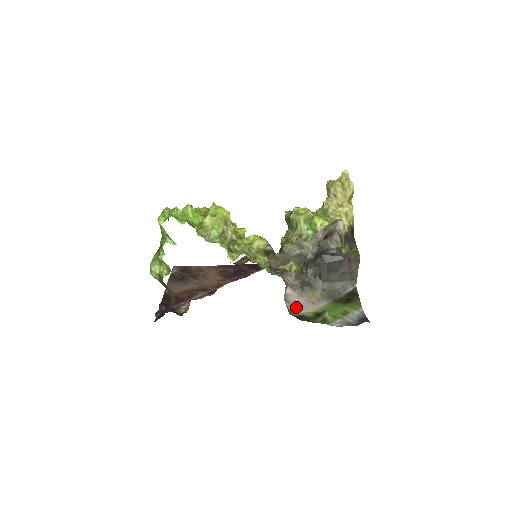
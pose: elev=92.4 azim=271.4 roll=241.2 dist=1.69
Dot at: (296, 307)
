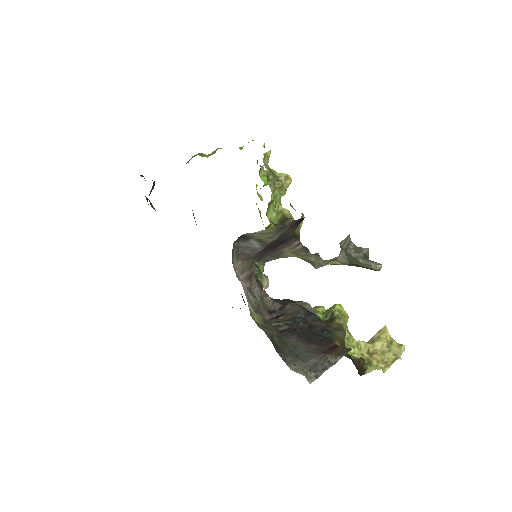
Dot at: occluded
